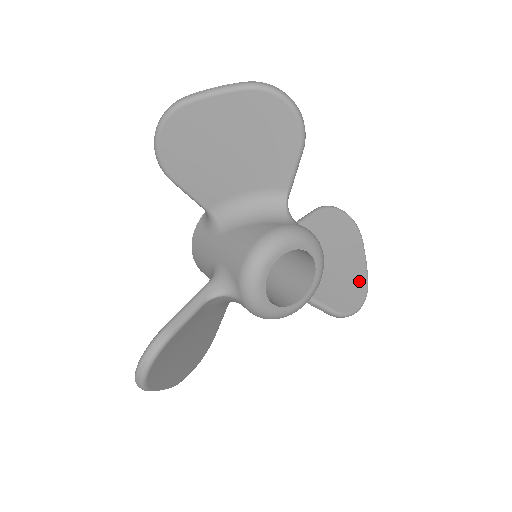
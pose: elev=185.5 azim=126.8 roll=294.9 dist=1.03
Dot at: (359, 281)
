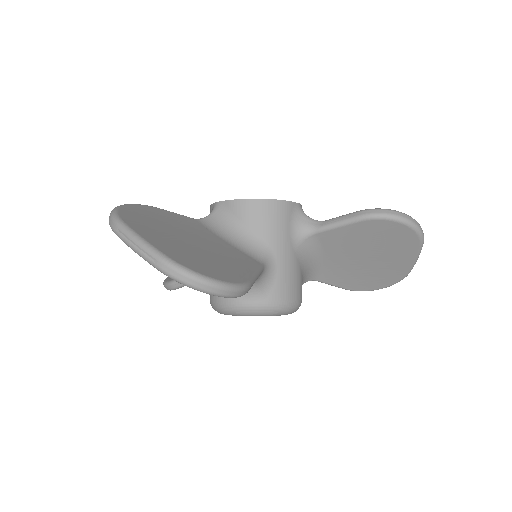
Dot at: (393, 273)
